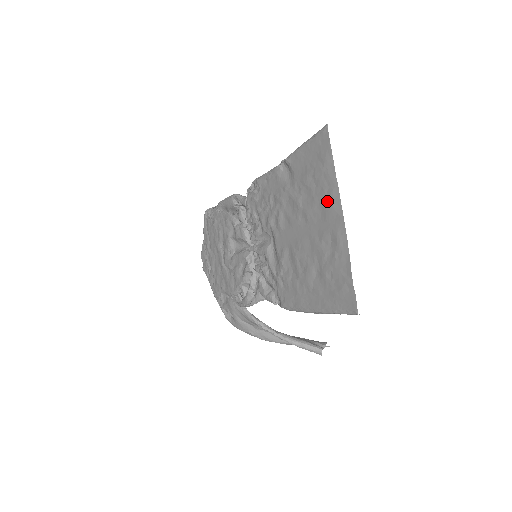
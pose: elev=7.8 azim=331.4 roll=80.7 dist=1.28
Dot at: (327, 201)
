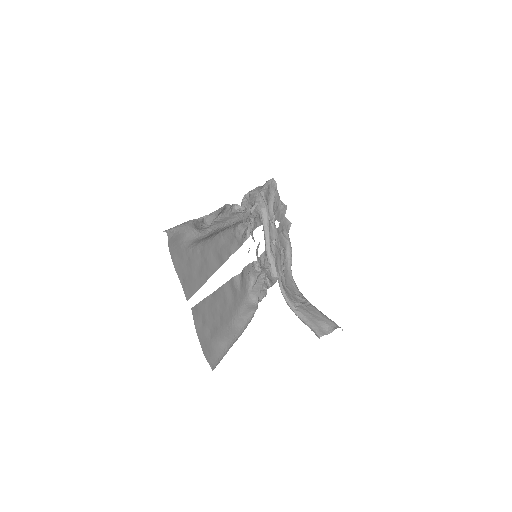
Dot at: (188, 284)
